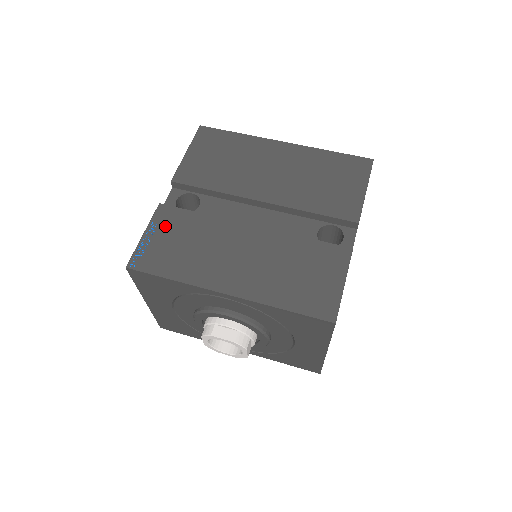
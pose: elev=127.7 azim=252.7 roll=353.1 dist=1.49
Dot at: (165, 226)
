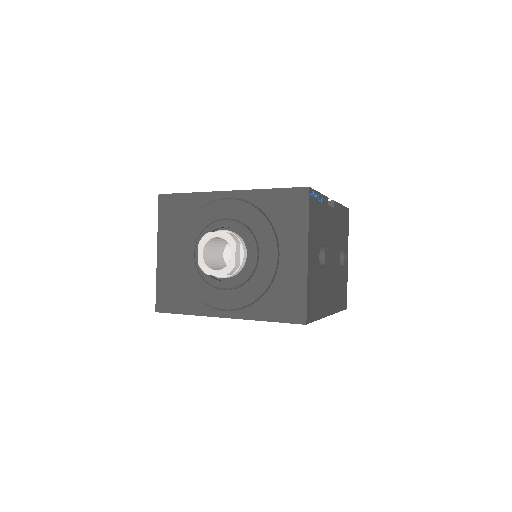
Dot at: occluded
